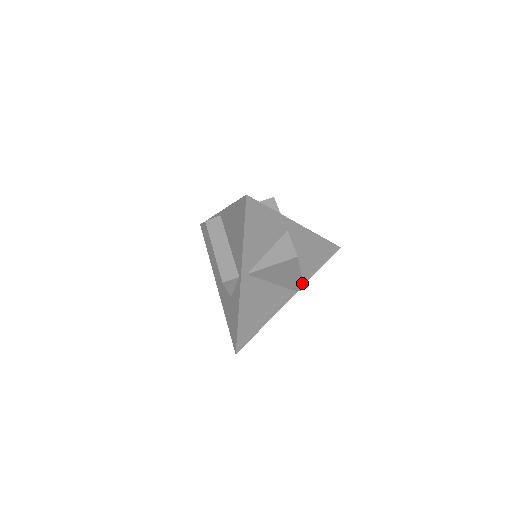
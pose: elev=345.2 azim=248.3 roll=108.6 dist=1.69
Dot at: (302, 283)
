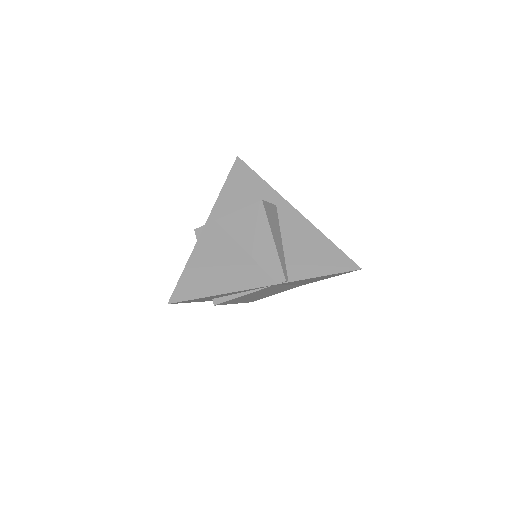
Dot at: (280, 264)
